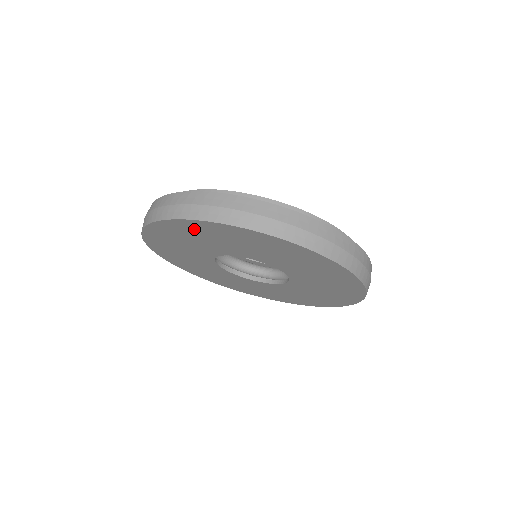
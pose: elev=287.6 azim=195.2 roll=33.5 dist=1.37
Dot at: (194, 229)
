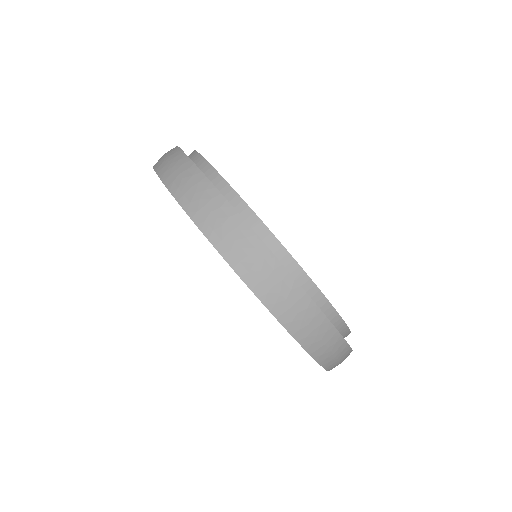
Dot at: occluded
